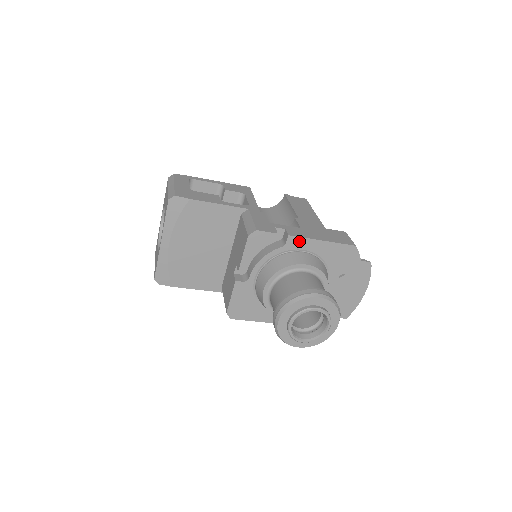
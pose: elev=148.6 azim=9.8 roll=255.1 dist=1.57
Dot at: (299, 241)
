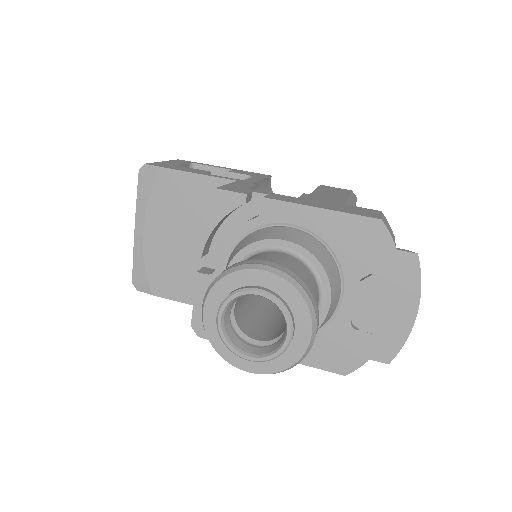
Dot at: (282, 208)
